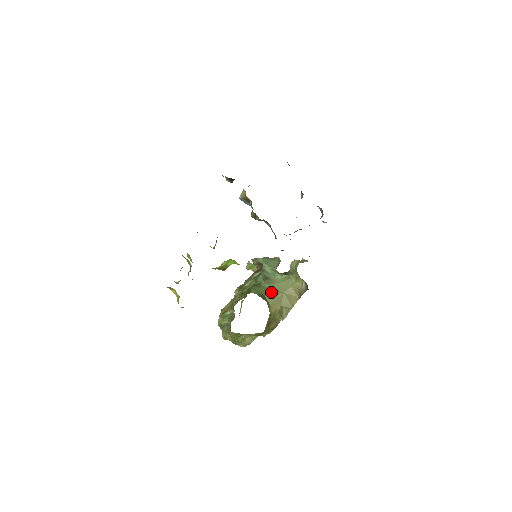
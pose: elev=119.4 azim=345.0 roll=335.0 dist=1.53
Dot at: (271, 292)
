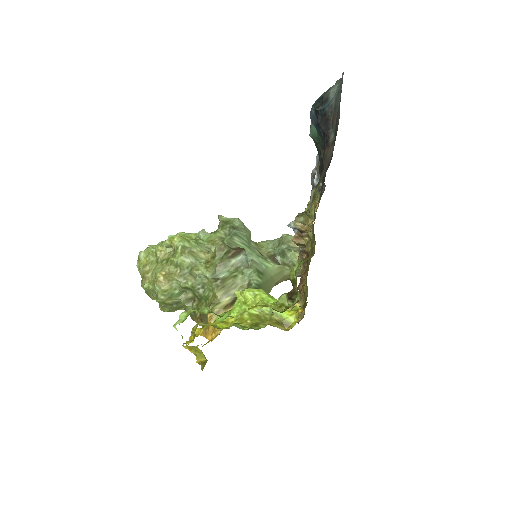
Dot at: (269, 289)
